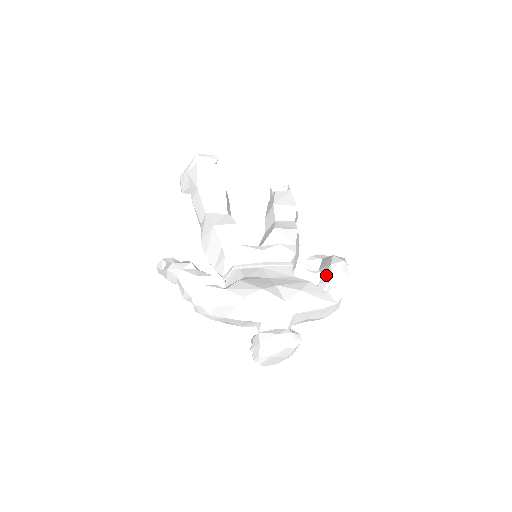
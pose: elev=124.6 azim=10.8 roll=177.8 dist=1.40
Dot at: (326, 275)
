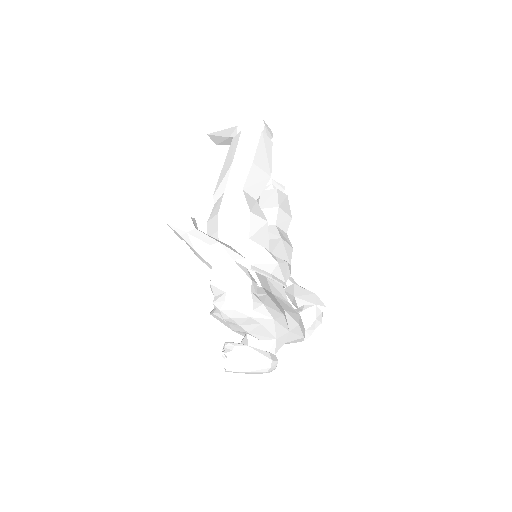
Dot at: (308, 312)
